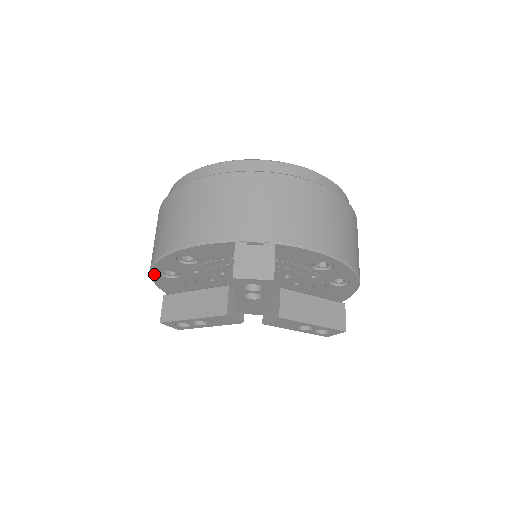
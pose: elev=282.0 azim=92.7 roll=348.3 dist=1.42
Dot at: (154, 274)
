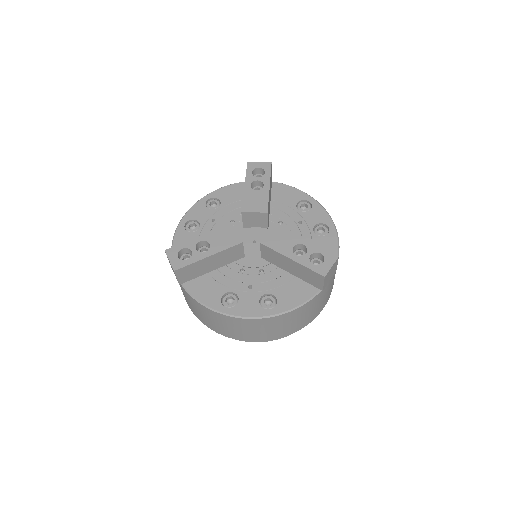
Dot at: (180, 227)
